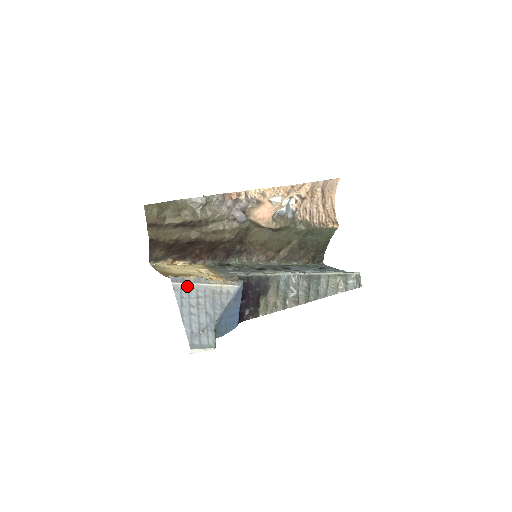
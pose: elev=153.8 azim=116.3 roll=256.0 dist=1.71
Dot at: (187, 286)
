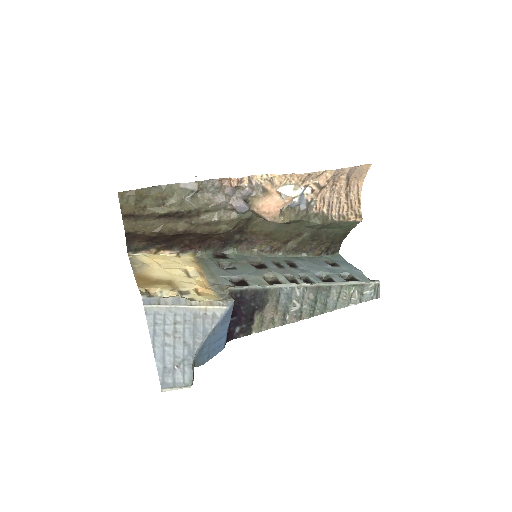
Dot at: (163, 309)
